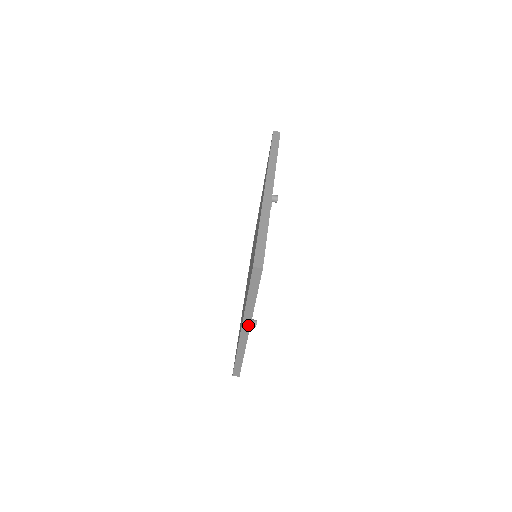
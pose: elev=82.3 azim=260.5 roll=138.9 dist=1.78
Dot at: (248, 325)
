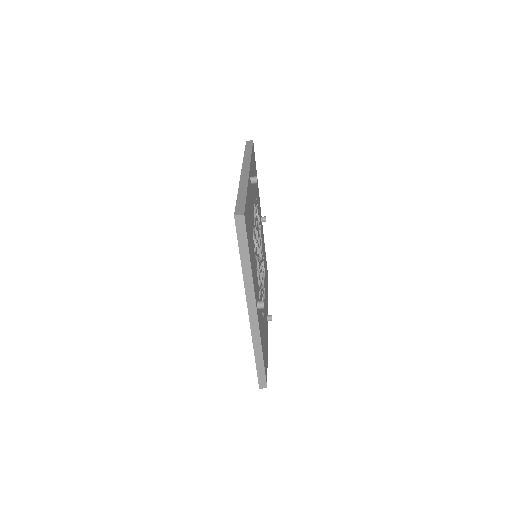
Dot at: (253, 302)
